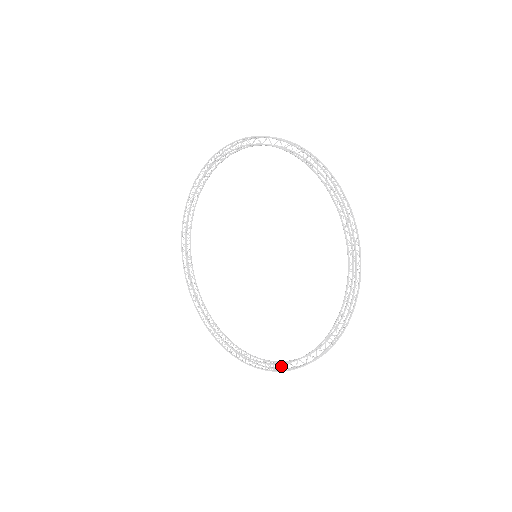
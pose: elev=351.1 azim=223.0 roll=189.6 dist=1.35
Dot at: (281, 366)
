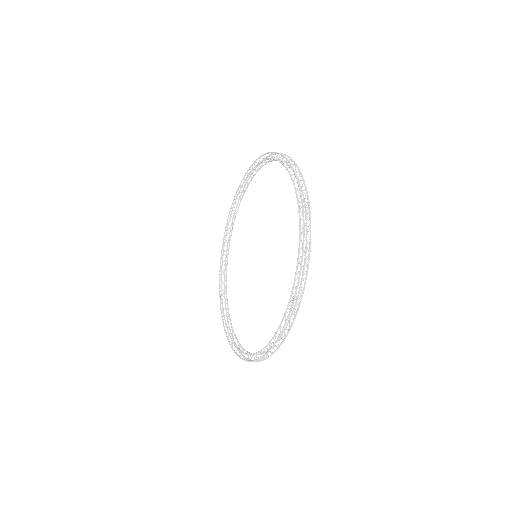
Dot at: (296, 279)
